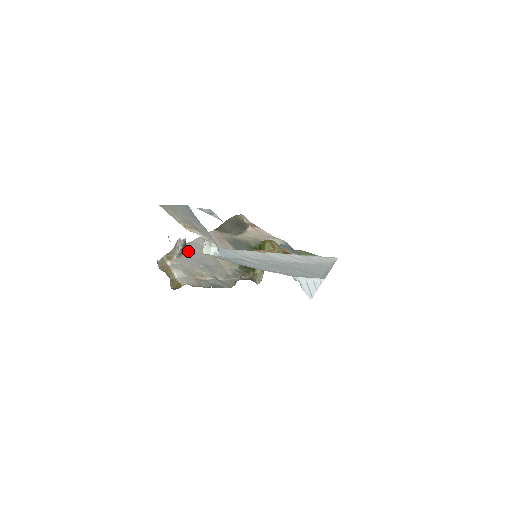
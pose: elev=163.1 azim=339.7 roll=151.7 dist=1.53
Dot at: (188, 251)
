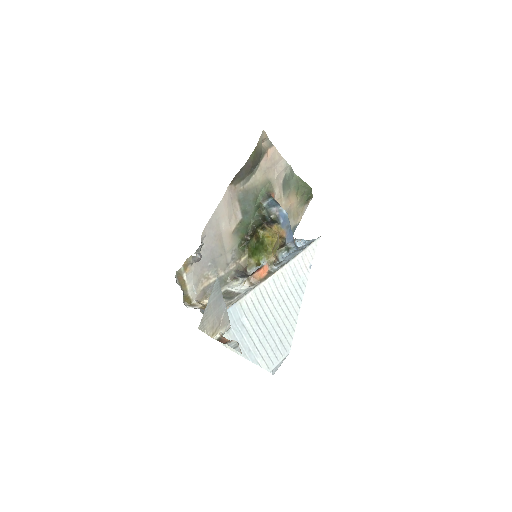
Dot at: occluded
